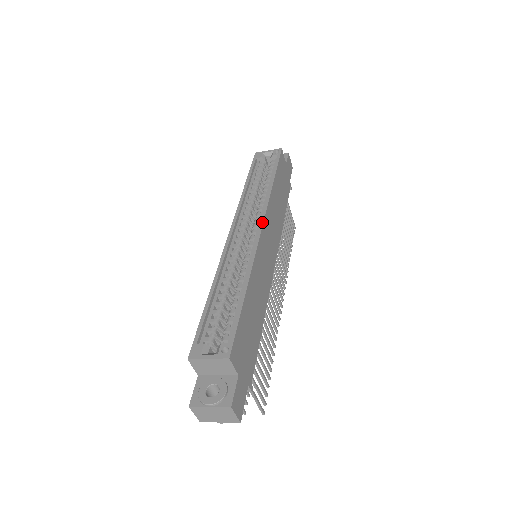
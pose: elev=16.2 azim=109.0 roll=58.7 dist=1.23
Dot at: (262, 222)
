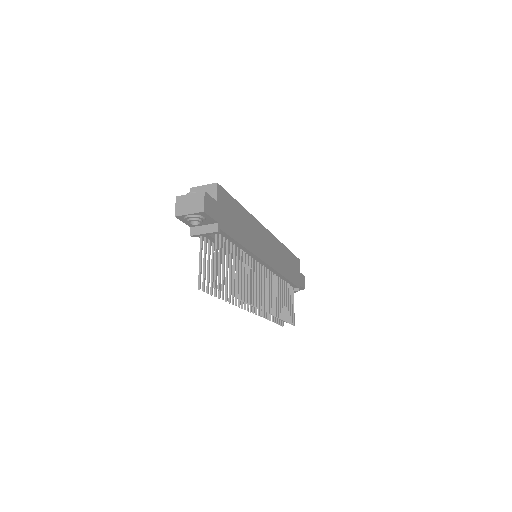
Dot at: (269, 231)
